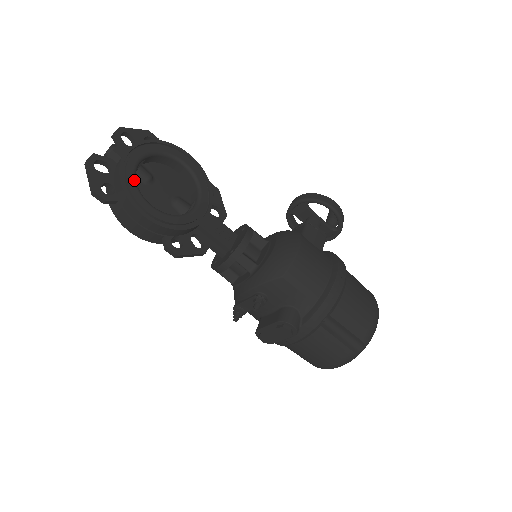
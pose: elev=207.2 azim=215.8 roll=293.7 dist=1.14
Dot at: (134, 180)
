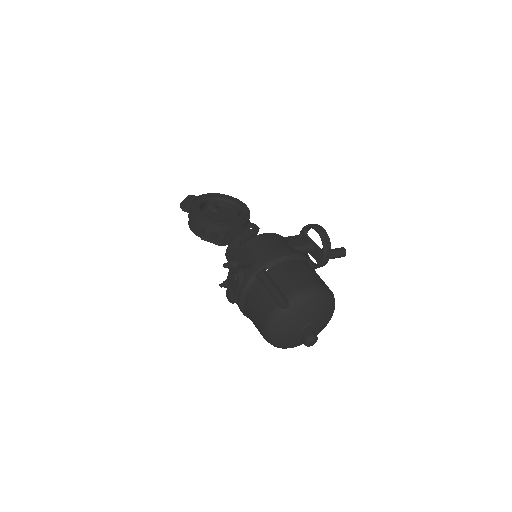
Dot at: (201, 201)
